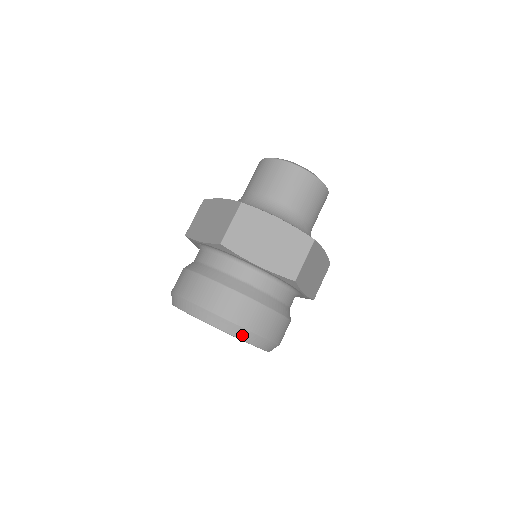
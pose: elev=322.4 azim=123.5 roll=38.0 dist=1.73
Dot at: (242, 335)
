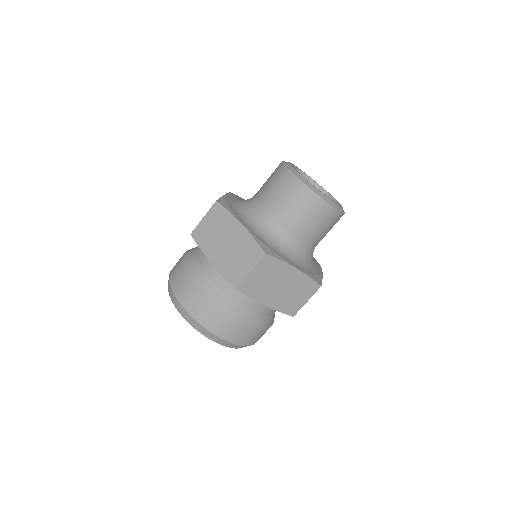
Dot at: (236, 347)
